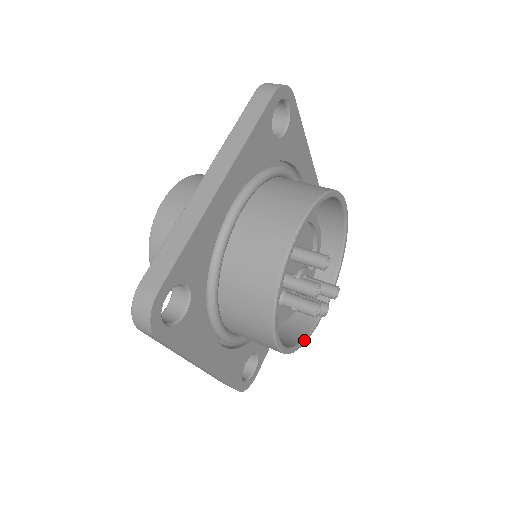
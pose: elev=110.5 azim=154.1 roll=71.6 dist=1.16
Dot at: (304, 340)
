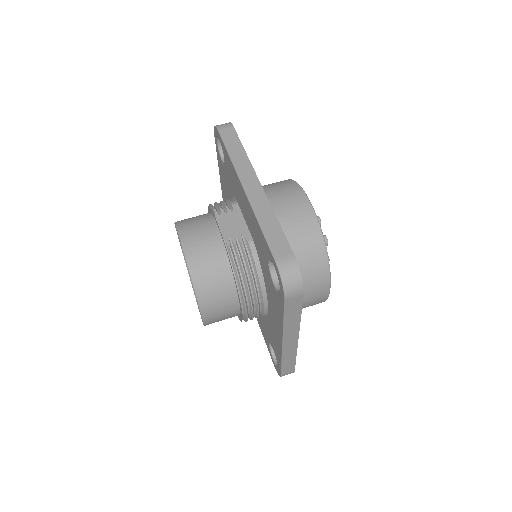
Dot at: occluded
